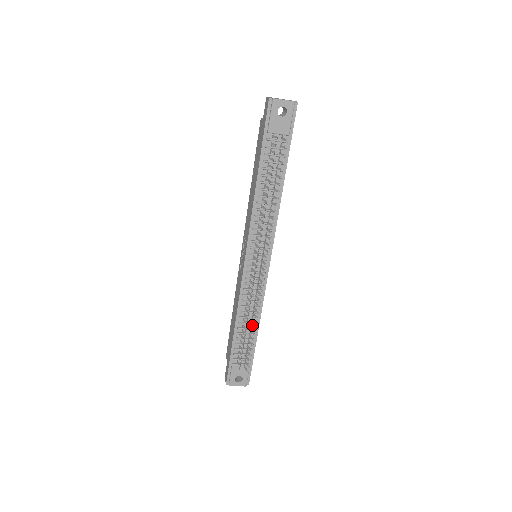
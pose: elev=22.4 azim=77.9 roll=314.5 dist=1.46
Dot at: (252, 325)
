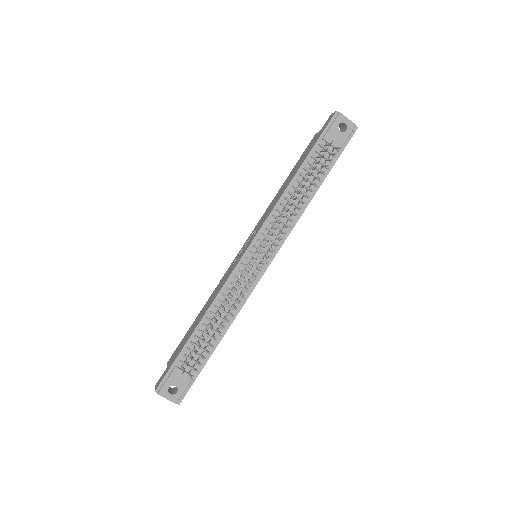
Dot at: occluded
